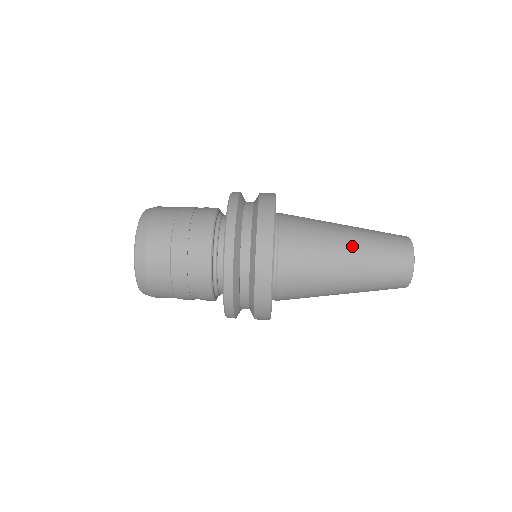
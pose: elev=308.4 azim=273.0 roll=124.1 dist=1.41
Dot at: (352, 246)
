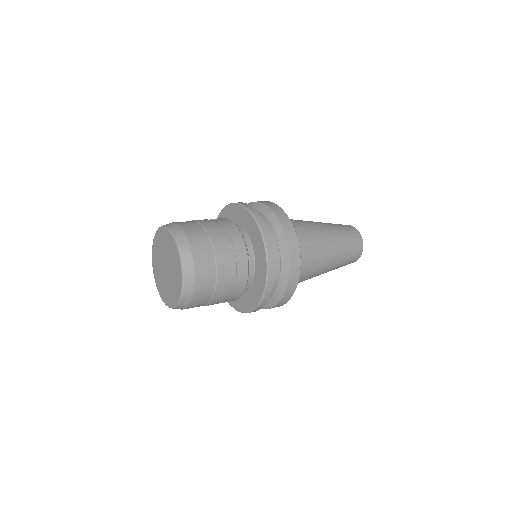
Dot at: (327, 230)
